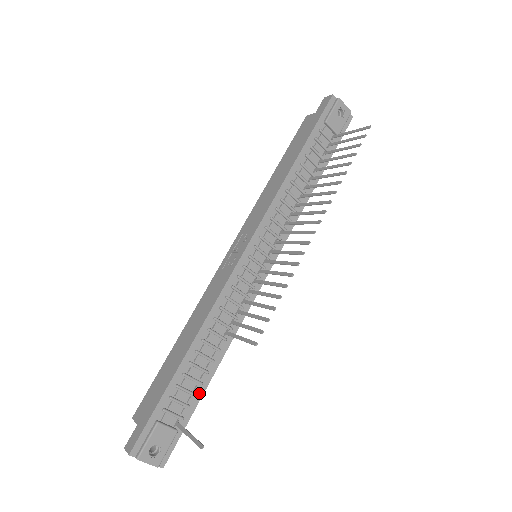
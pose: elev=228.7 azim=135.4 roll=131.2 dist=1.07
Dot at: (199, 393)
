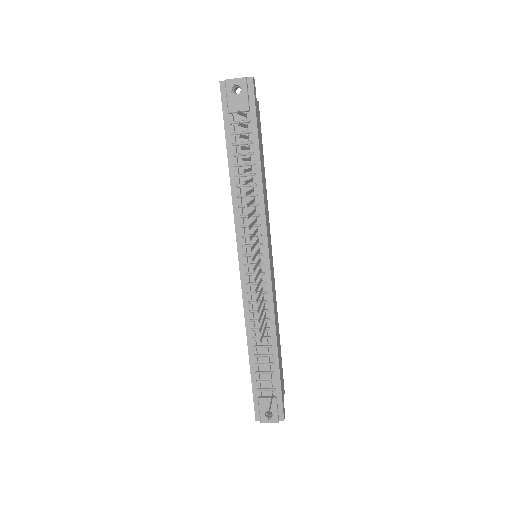
Dot at: (276, 370)
